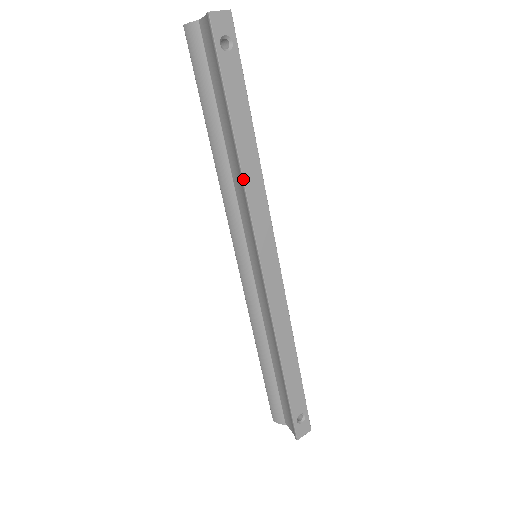
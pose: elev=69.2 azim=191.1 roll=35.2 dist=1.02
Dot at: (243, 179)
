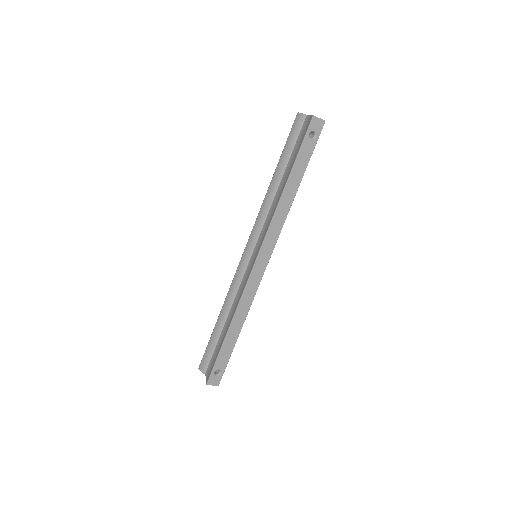
Dot at: (277, 207)
